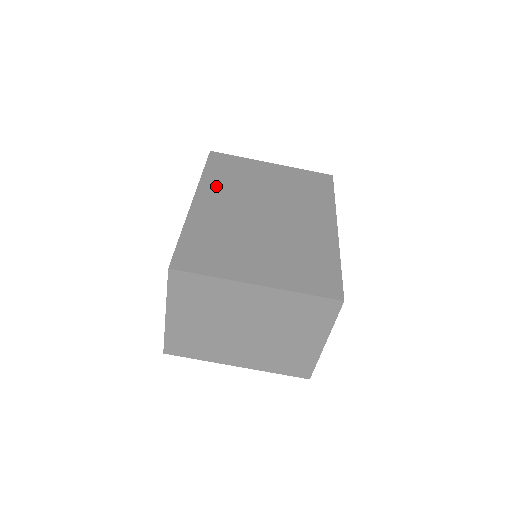
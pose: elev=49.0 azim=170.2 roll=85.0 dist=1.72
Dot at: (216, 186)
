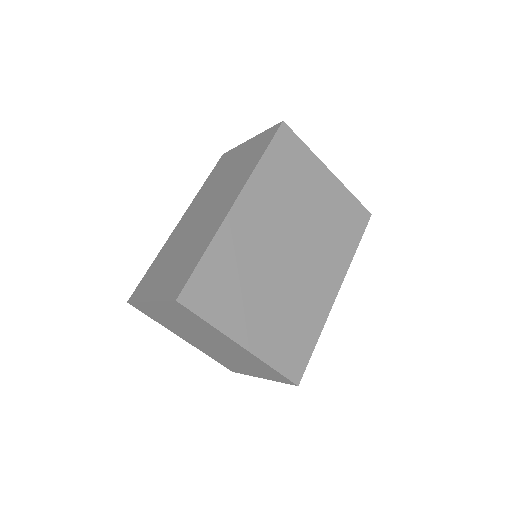
Dot at: (265, 188)
